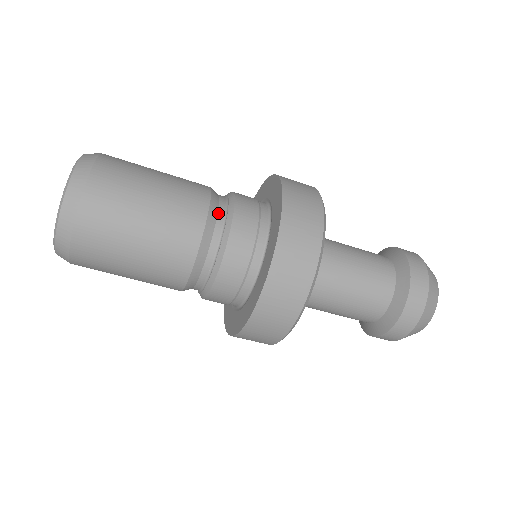
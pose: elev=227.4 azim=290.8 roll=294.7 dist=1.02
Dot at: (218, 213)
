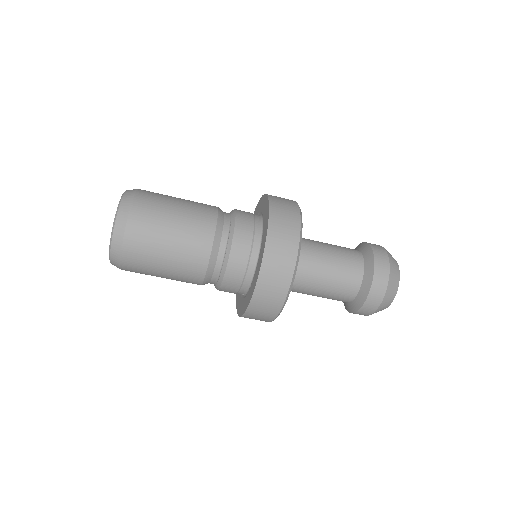
Dot at: (218, 258)
